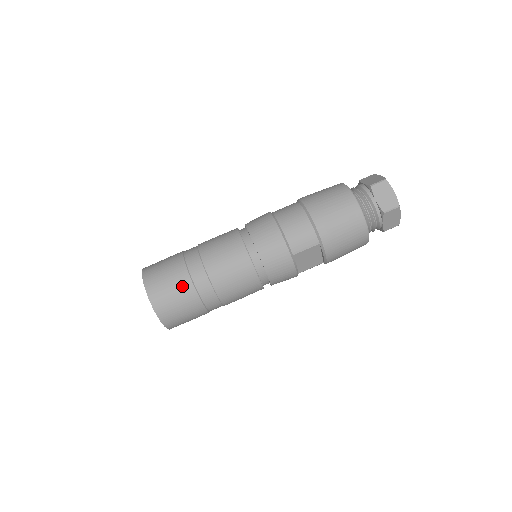
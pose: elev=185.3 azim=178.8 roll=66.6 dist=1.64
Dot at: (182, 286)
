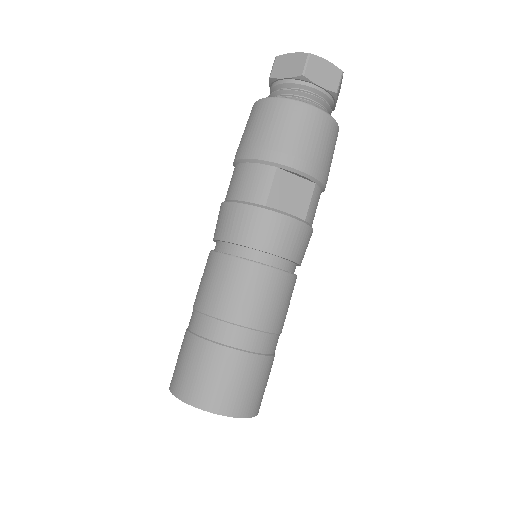
Dot at: (200, 354)
